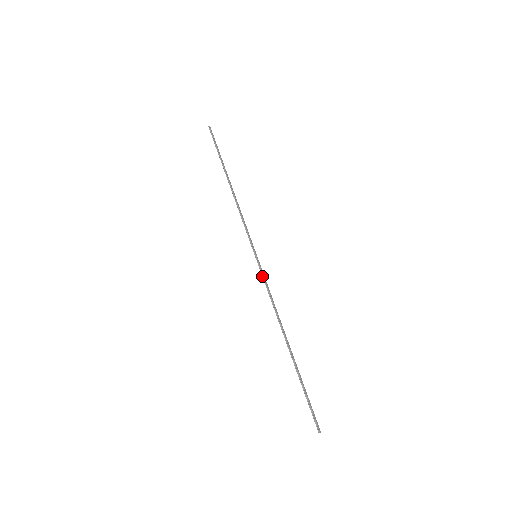
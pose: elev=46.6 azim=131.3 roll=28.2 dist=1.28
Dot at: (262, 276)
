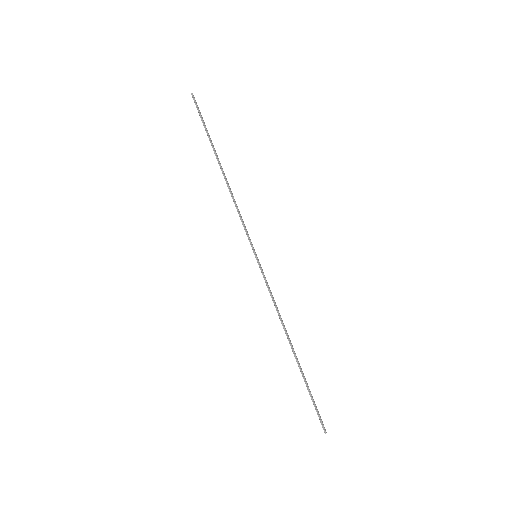
Dot at: (264, 279)
